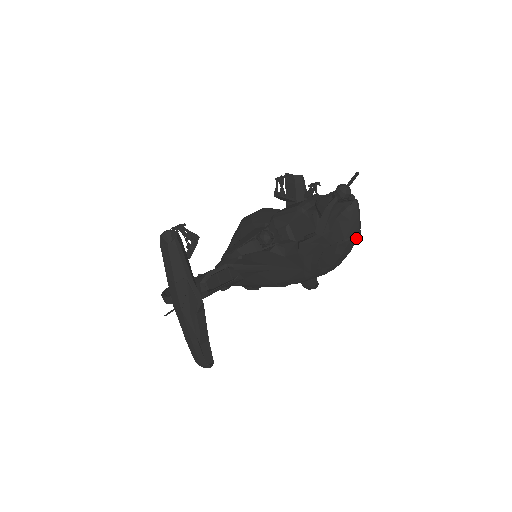
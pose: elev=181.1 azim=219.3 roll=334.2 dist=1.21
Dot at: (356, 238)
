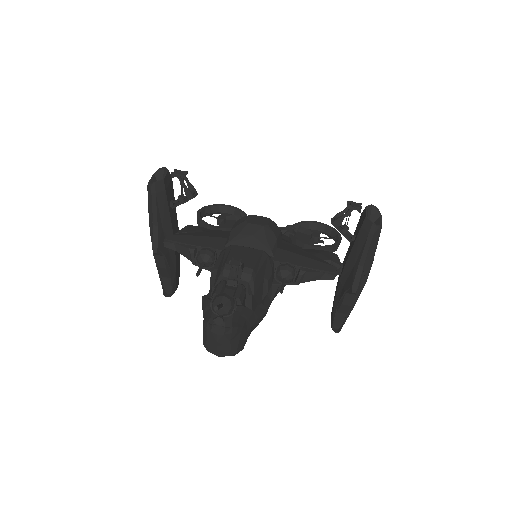
Dot at: (216, 355)
